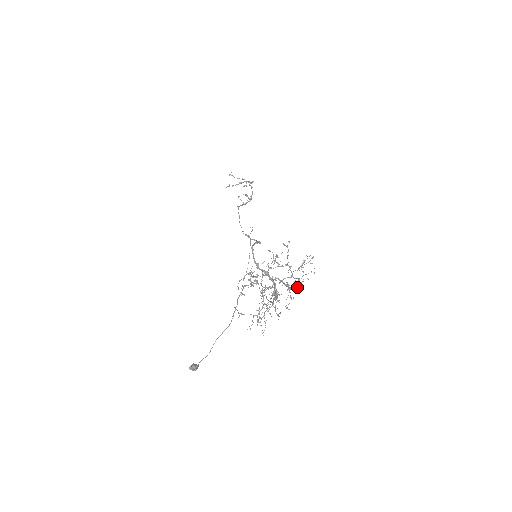
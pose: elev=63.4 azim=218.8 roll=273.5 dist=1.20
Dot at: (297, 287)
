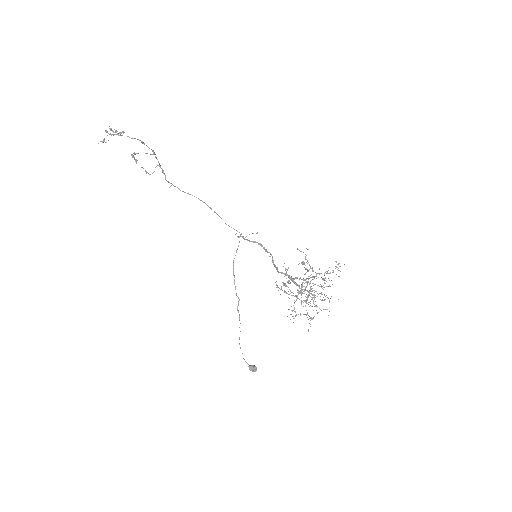
Dot at: occluded
